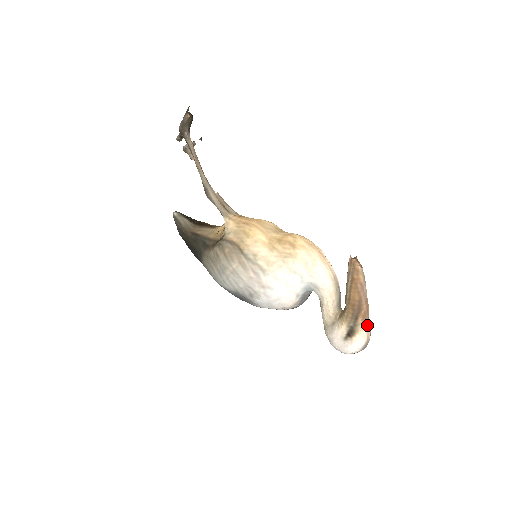
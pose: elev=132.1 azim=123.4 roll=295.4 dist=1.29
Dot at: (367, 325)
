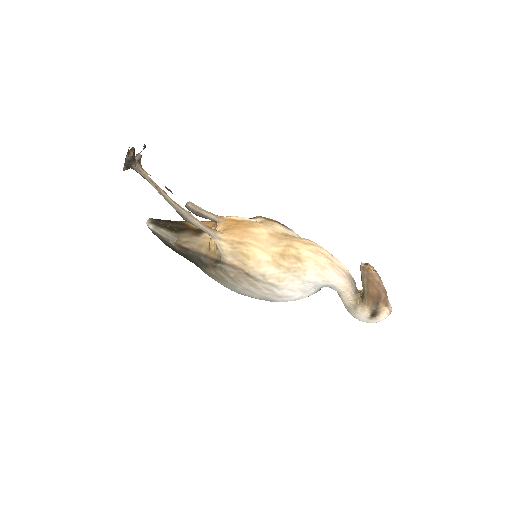
Dot at: (388, 304)
